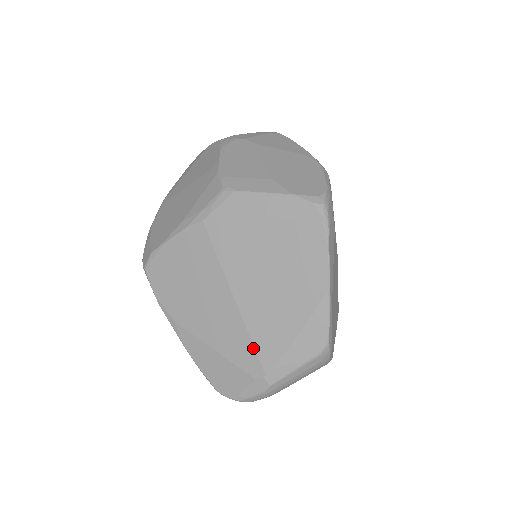
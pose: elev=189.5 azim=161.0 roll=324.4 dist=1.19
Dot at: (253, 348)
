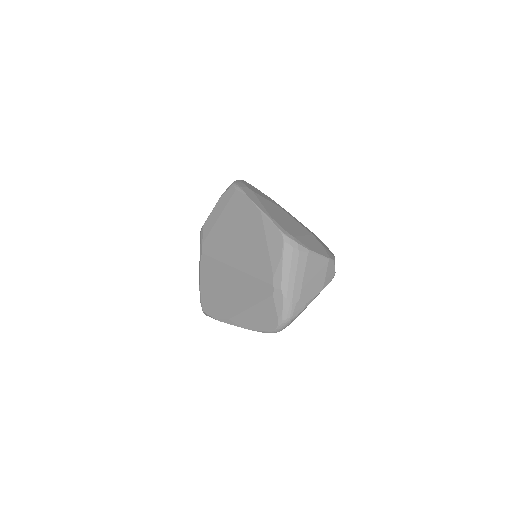
Dot at: (259, 280)
